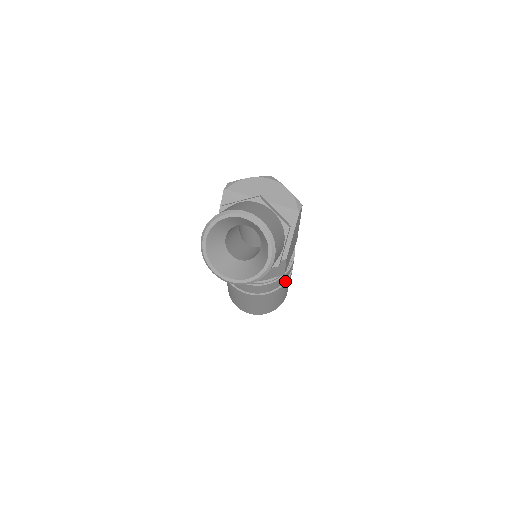
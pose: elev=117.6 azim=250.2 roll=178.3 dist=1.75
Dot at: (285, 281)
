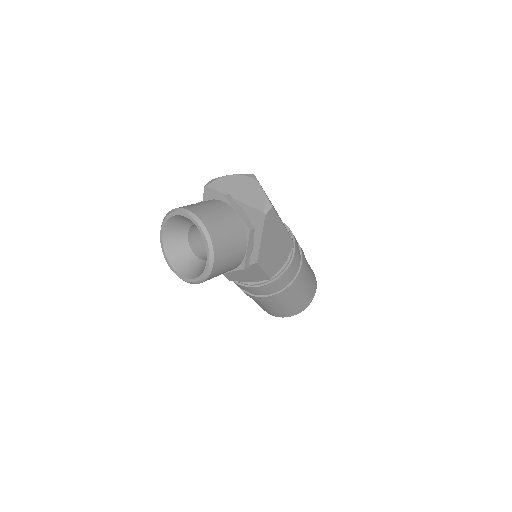
Dot at: (287, 286)
